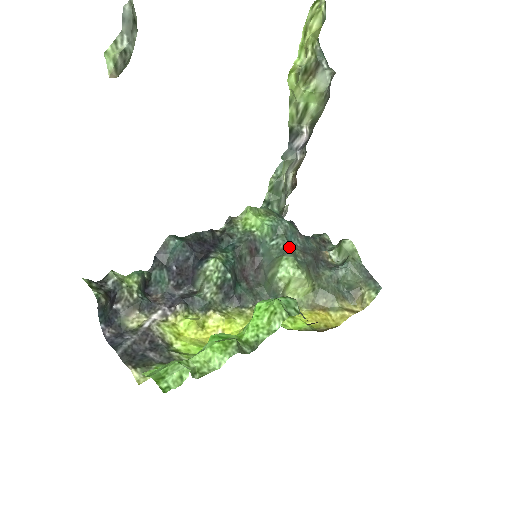
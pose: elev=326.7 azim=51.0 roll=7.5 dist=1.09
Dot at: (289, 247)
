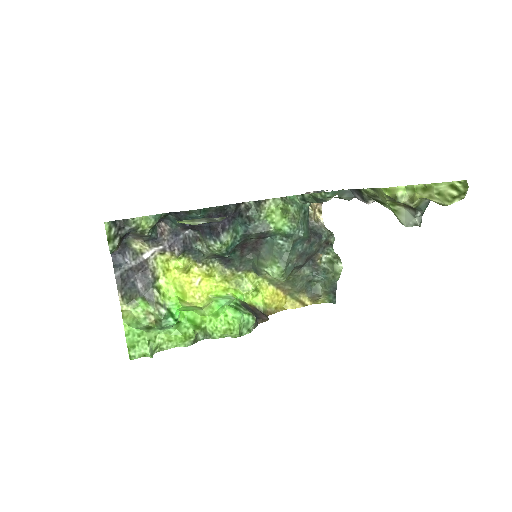
Dot at: (288, 256)
